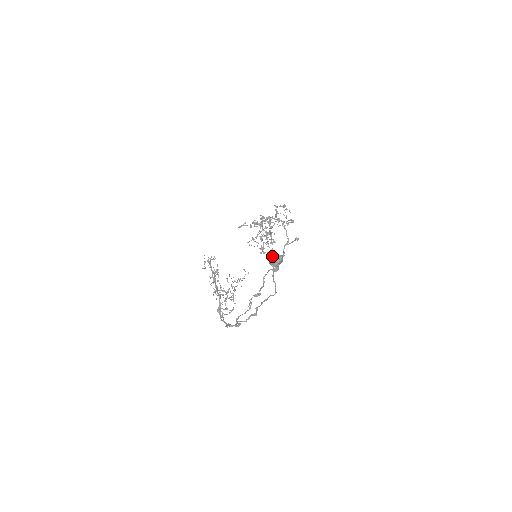
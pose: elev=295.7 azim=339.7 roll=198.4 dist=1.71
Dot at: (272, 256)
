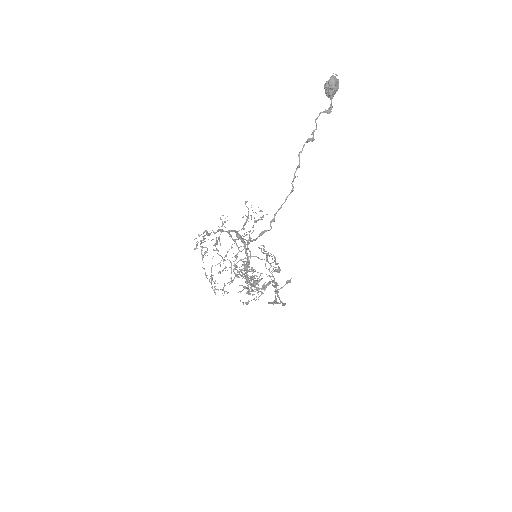
Dot at: (327, 81)
